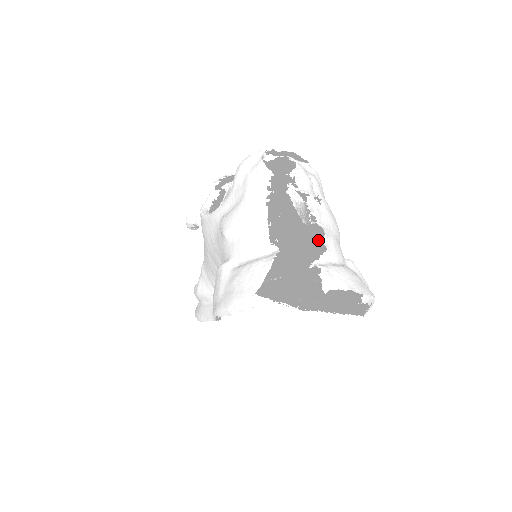
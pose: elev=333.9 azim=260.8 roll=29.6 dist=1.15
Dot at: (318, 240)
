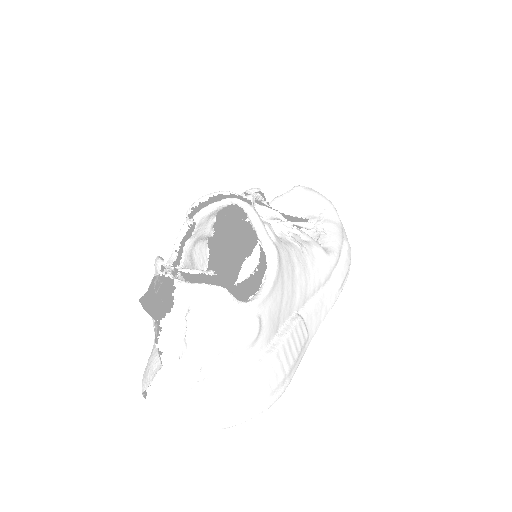
Dot at: (286, 289)
